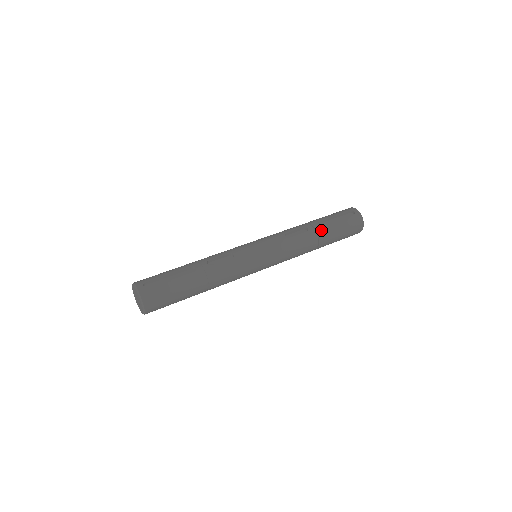
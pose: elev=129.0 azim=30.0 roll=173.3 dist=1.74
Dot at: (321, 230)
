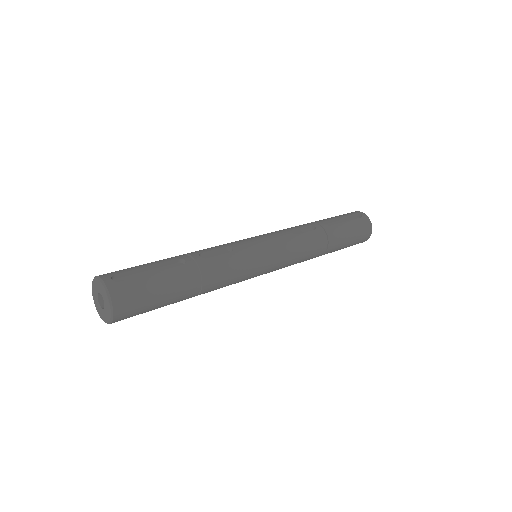
Dot at: (330, 230)
